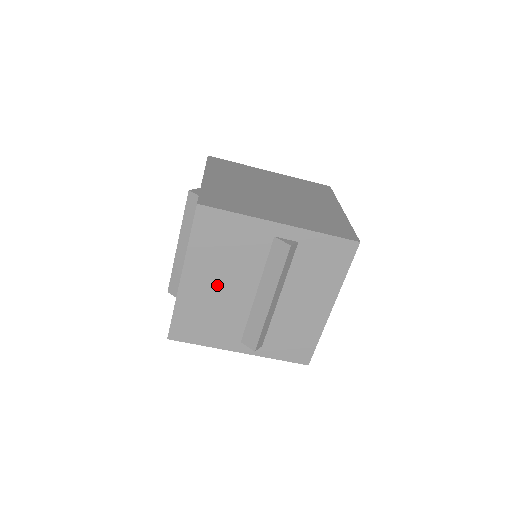
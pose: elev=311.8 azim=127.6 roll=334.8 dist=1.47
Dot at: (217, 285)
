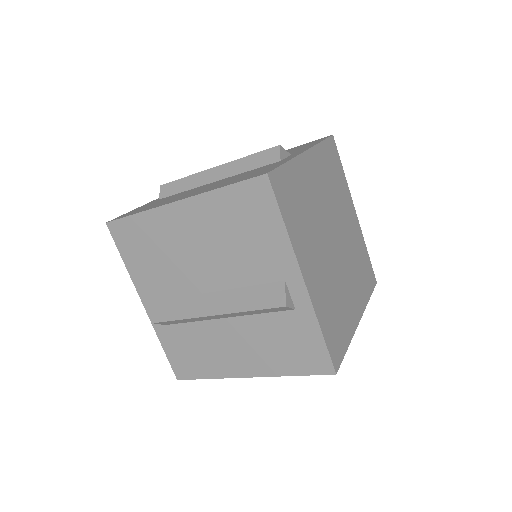
Dot at: (194, 245)
